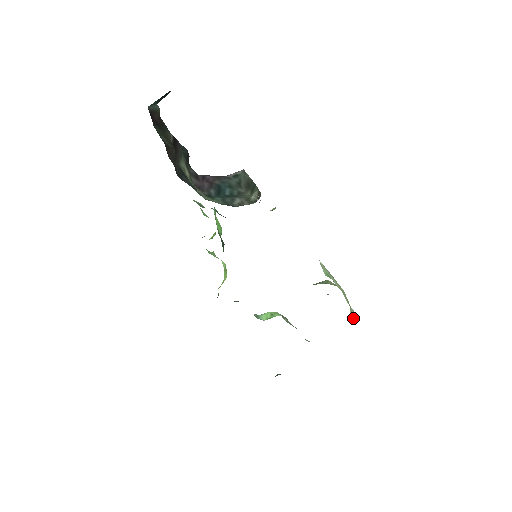
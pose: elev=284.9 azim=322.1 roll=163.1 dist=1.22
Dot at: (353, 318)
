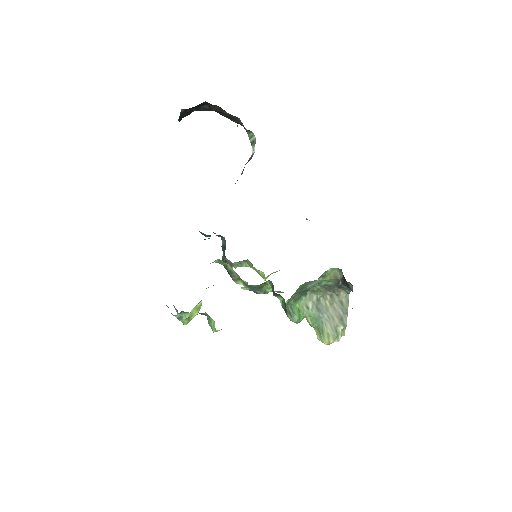
Dot at: occluded
